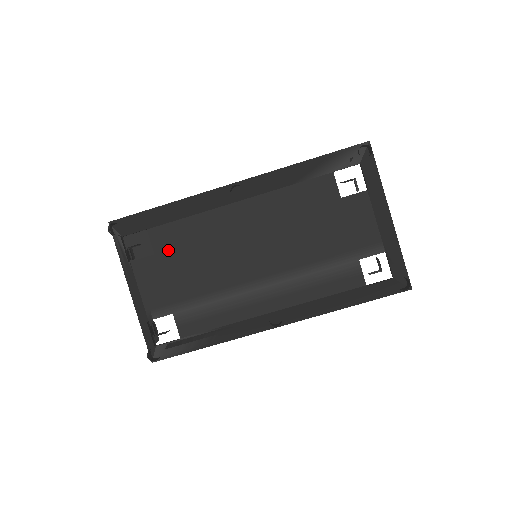
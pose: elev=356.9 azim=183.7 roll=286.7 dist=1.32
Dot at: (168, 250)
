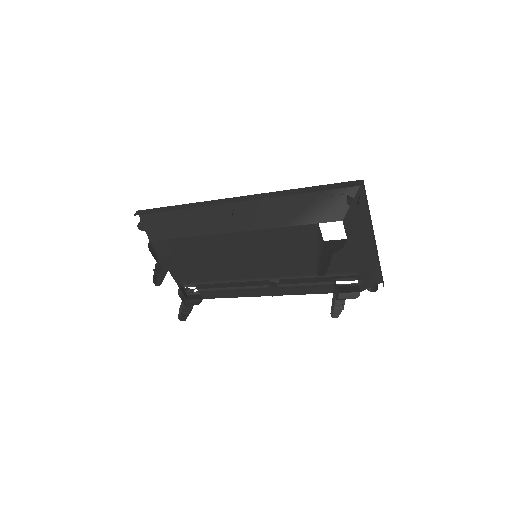
Dot at: (186, 253)
